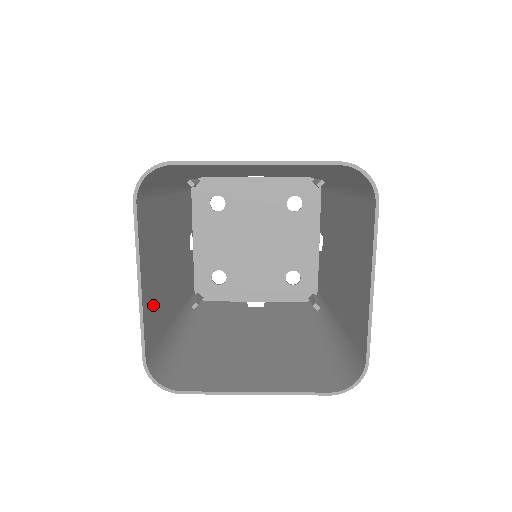
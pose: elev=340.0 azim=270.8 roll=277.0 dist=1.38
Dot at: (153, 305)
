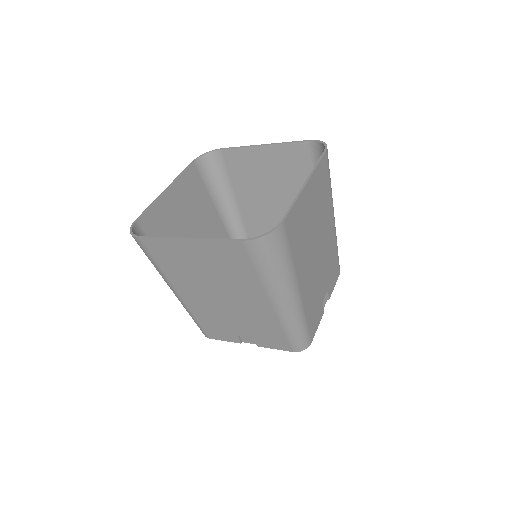
Dot at: (166, 219)
